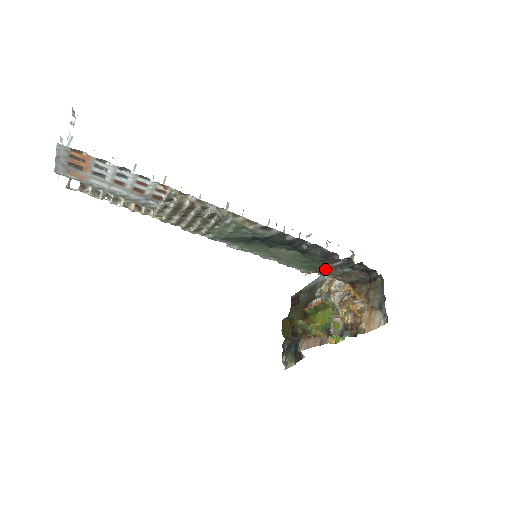
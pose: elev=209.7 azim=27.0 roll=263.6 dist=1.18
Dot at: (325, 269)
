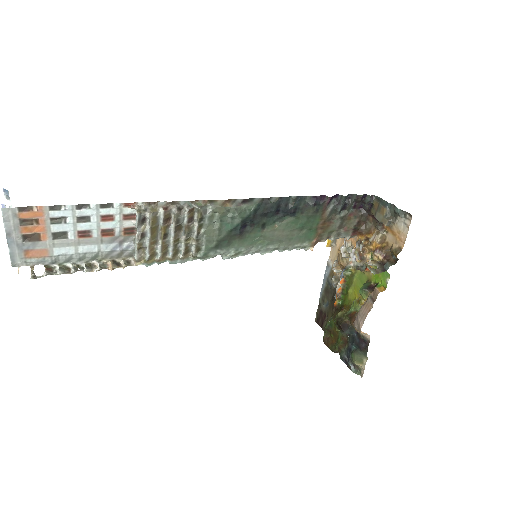
Dot at: (324, 225)
